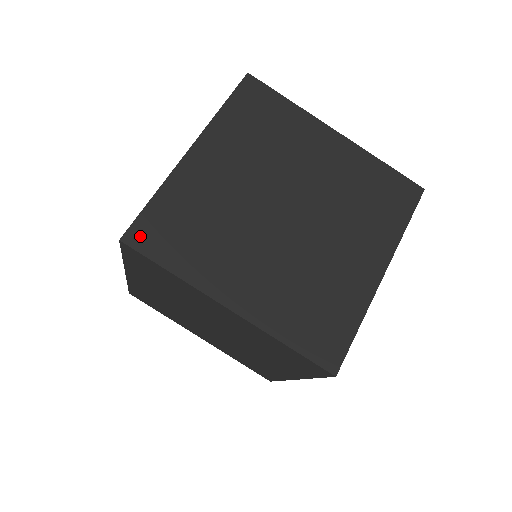
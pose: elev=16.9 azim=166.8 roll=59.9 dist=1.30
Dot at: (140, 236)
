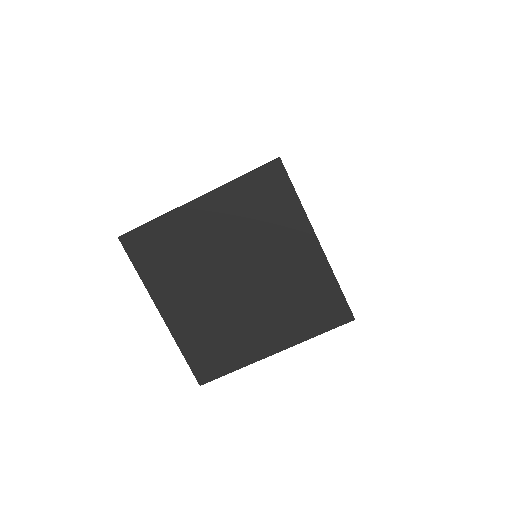
Dot at: occluded
